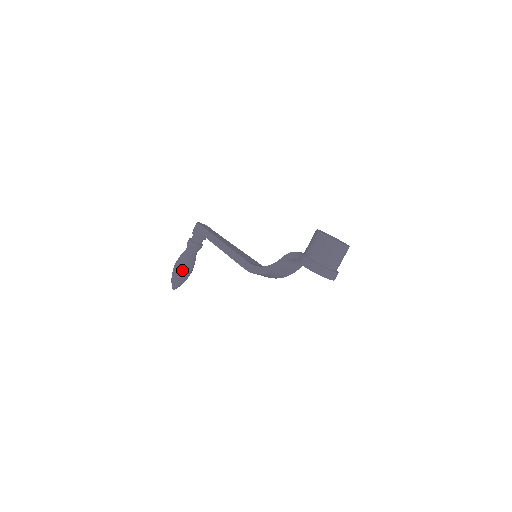
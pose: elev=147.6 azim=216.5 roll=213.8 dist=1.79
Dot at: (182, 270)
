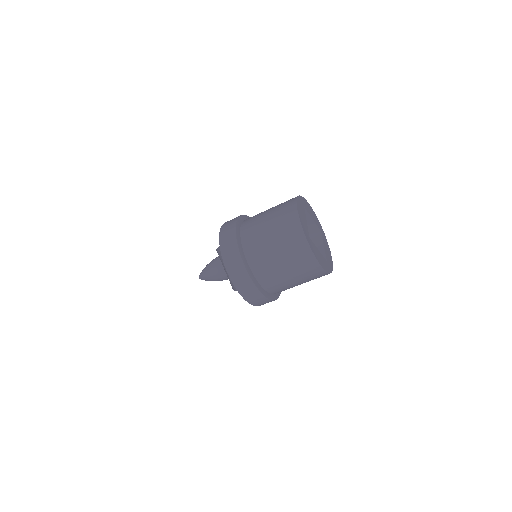
Dot at: occluded
